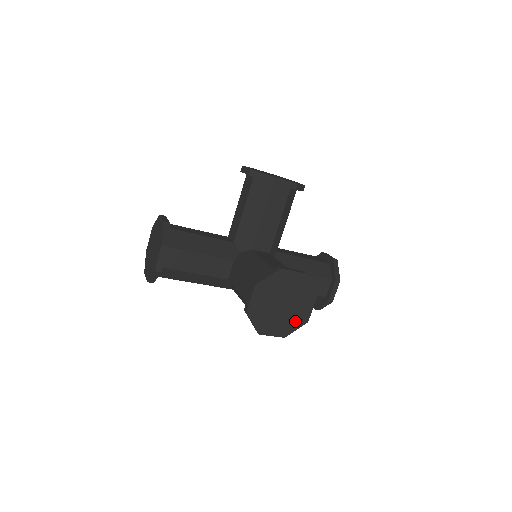
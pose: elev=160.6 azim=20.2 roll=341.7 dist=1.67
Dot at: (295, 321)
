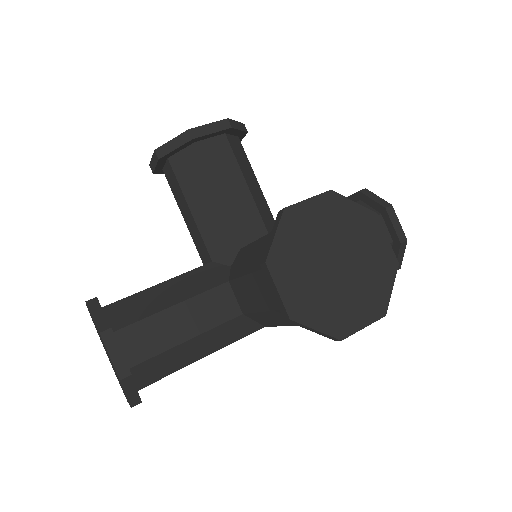
Dot at: (378, 277)
